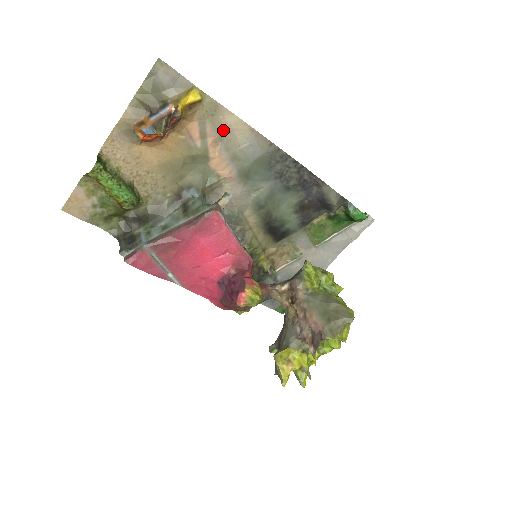
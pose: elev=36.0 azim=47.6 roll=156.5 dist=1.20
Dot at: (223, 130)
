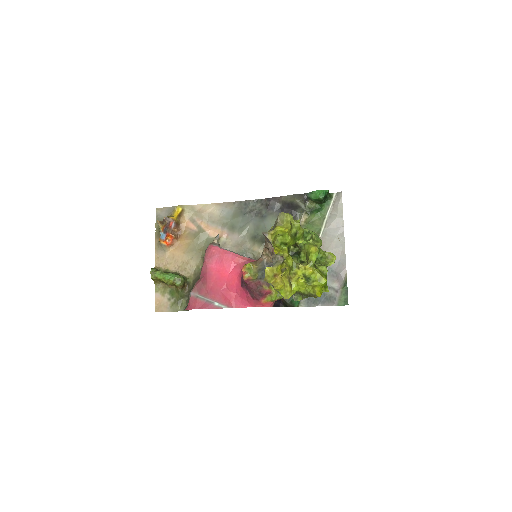
Dot at: (204, 215)
